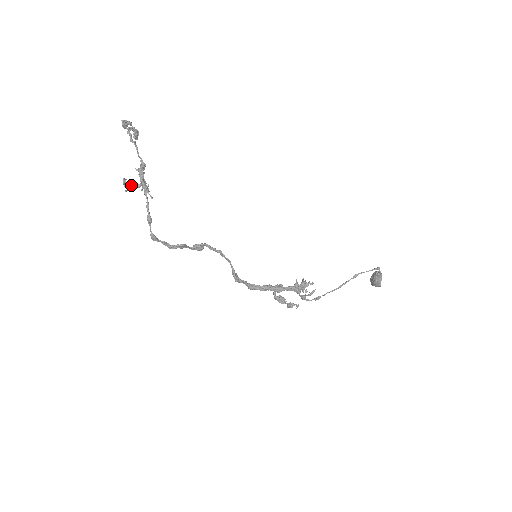
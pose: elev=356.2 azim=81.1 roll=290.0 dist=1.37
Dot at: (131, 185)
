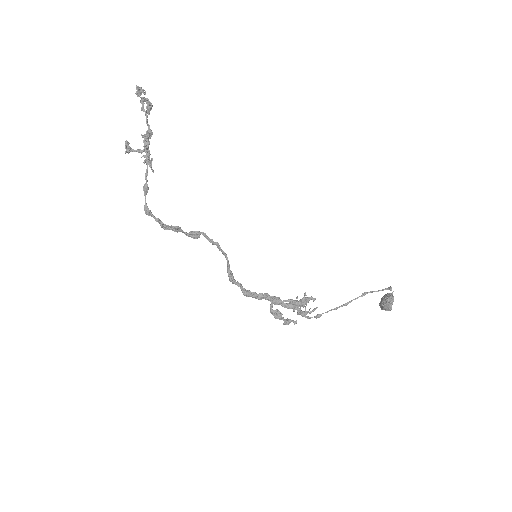
Dot at: (133, 149)
